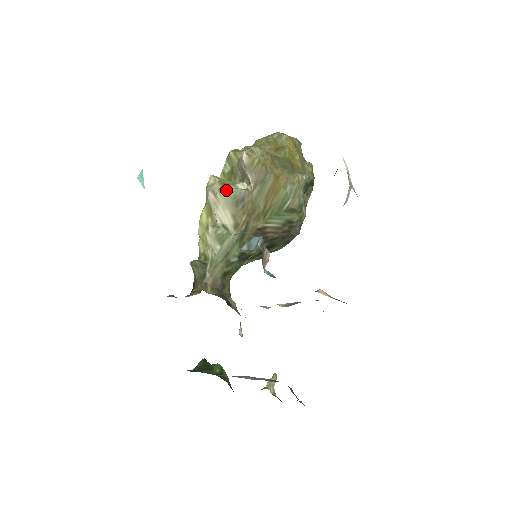
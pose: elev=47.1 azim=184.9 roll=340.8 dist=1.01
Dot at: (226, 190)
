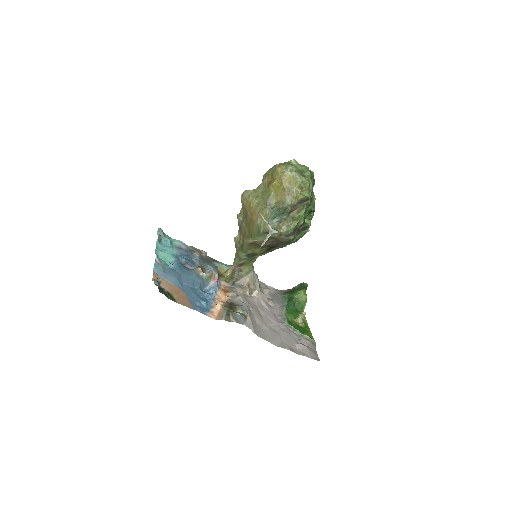
Dot at: (237, 218)
